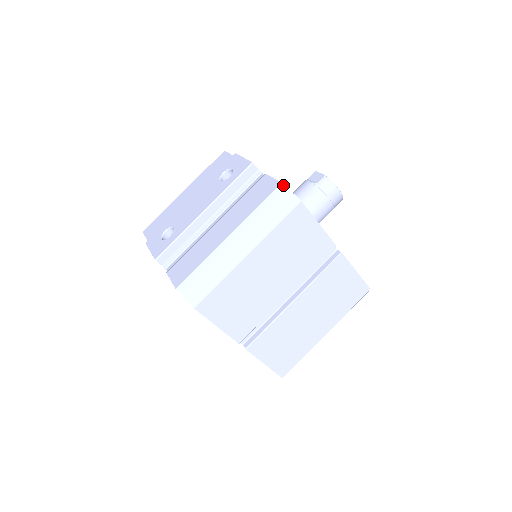
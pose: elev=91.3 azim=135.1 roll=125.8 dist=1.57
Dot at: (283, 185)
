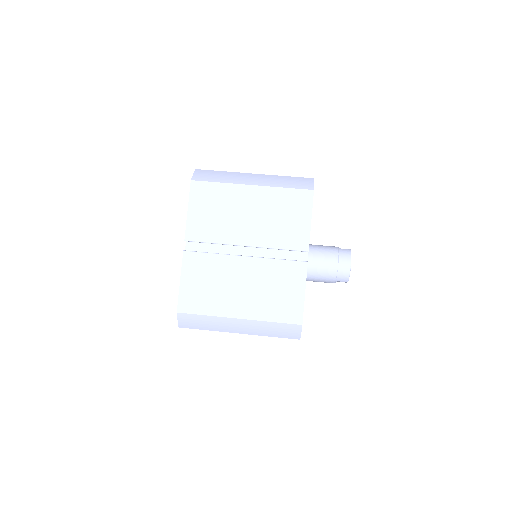
Dot at: (313, 179)
